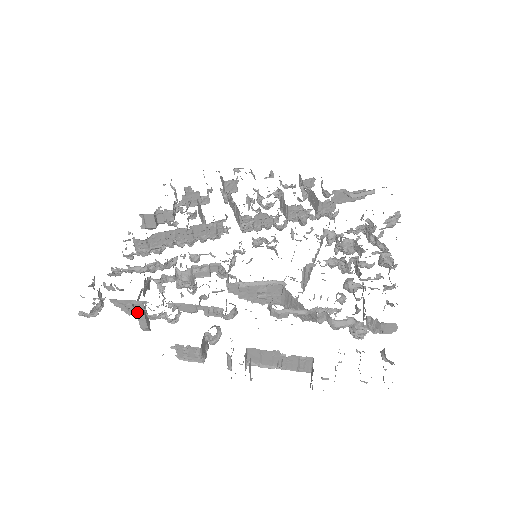
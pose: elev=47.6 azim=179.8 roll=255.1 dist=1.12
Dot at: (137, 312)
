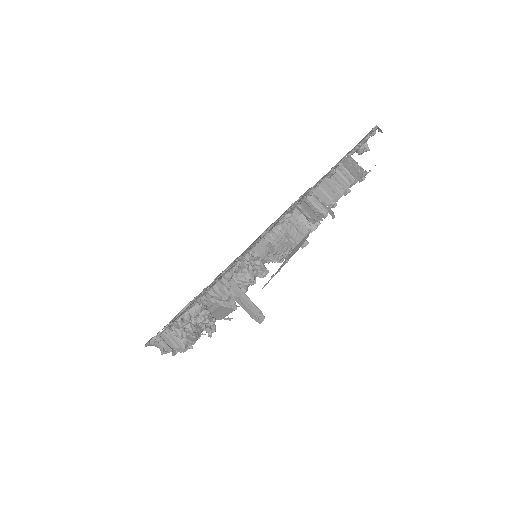
Dot at: (238, 295)
